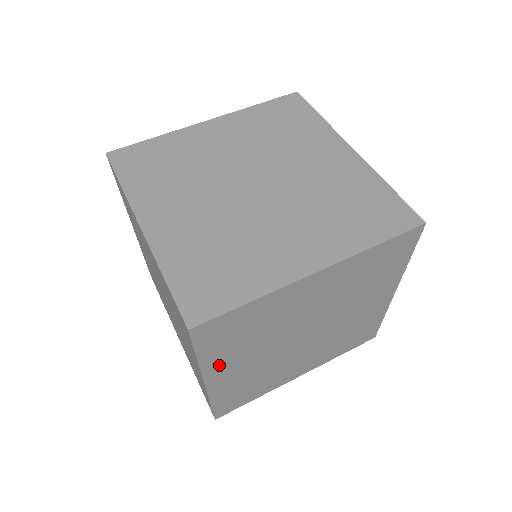
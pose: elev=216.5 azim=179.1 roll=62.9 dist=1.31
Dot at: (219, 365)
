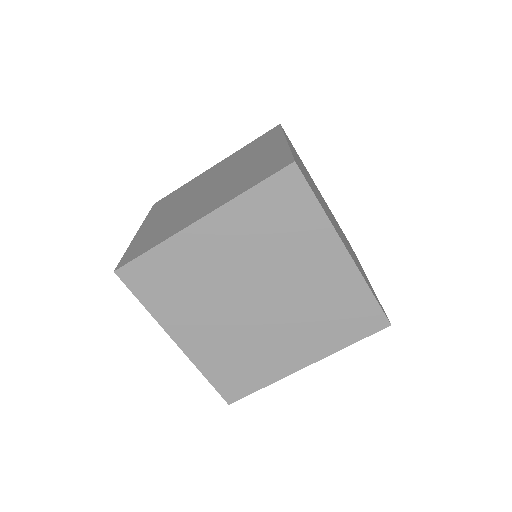
Dot at: (231, 220)
